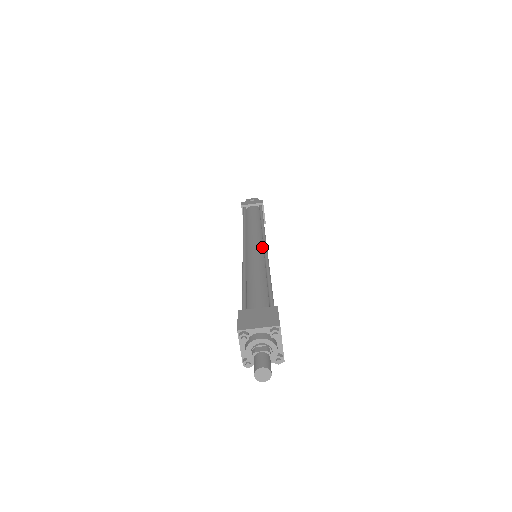
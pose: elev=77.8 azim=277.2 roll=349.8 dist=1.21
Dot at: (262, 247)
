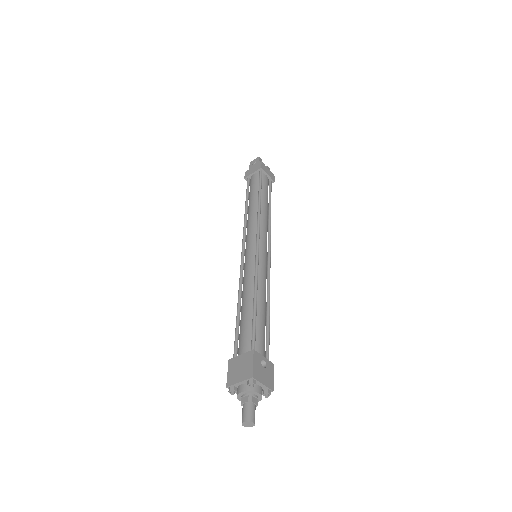
Dot at: (255, 250)
